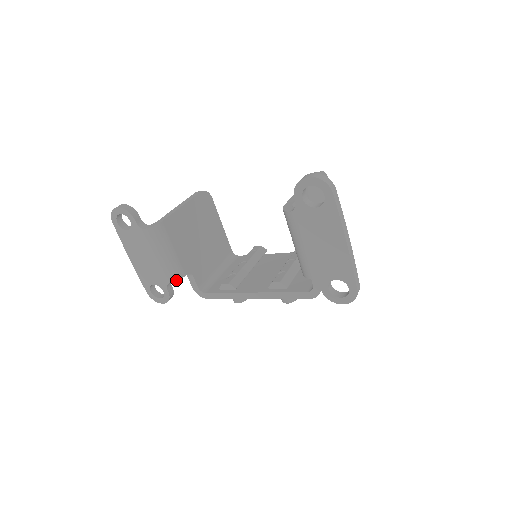
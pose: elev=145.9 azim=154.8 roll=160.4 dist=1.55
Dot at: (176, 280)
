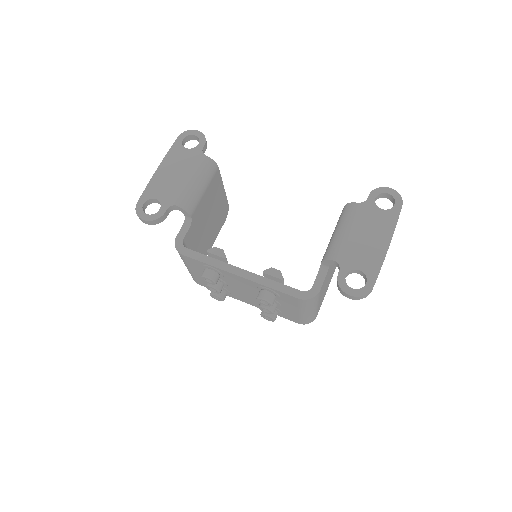
Dot at: (184, 209)
